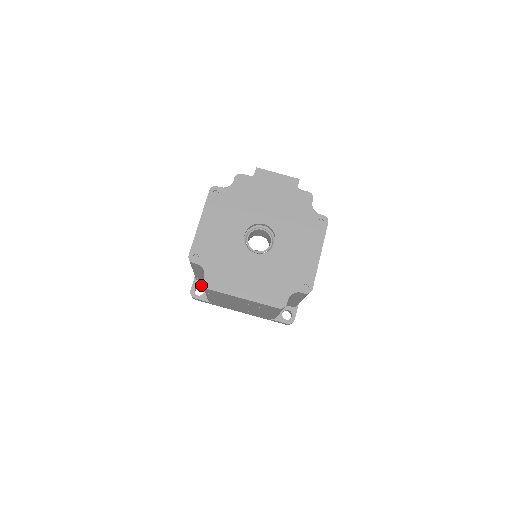
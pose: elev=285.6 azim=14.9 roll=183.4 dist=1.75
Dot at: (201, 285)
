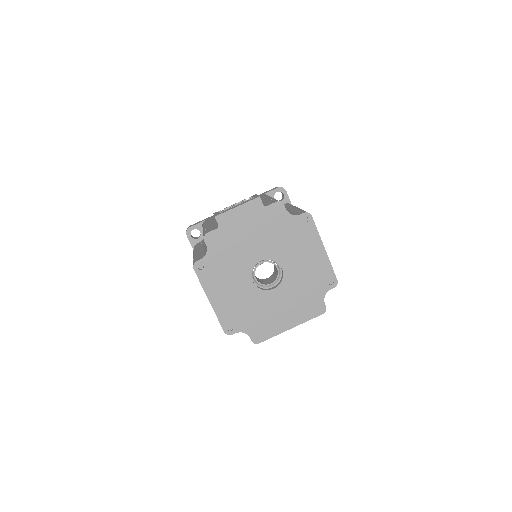
Dot at: occluded
